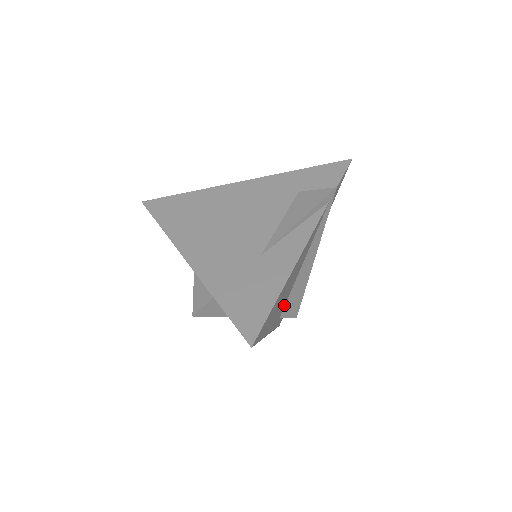
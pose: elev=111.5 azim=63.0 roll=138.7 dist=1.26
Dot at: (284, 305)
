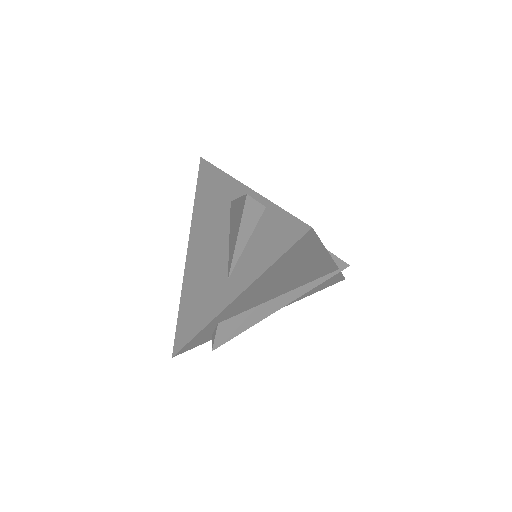
Dot at: (237, 313)
